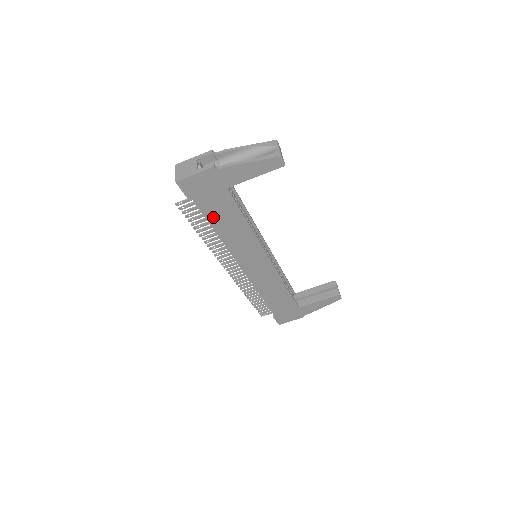
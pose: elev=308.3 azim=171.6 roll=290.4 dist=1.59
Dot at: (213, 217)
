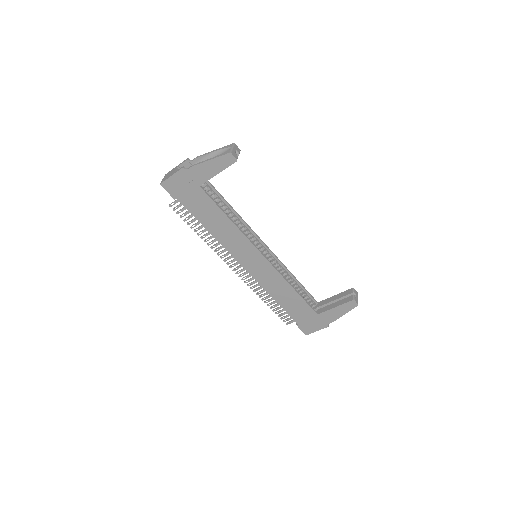
Dot at: (199, 215)
